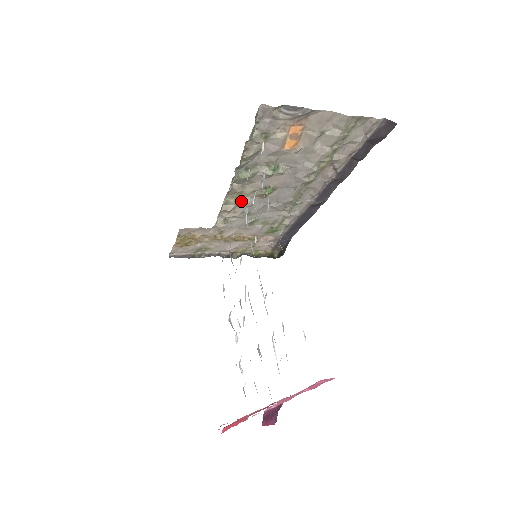
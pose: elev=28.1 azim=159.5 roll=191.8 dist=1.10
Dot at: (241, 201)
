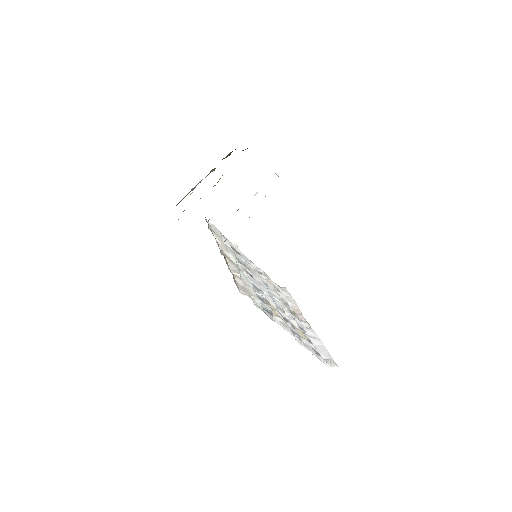
Dot at: occluded
